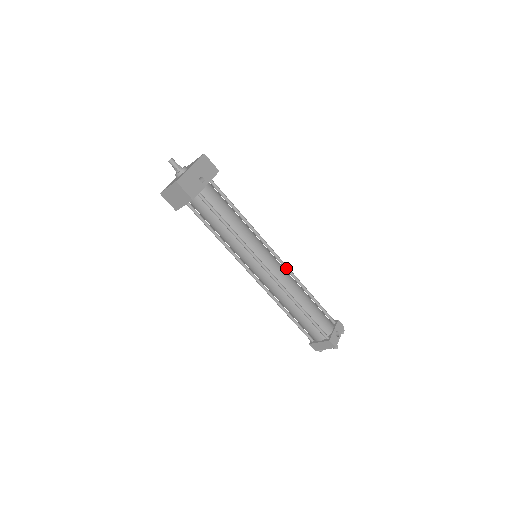
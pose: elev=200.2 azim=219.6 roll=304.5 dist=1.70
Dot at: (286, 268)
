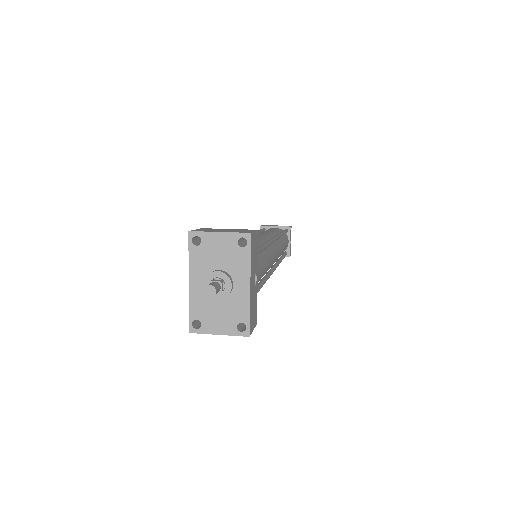
Dot at: (277, 239)
